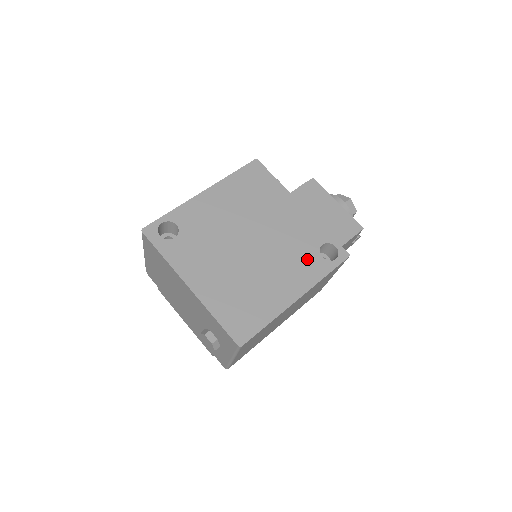
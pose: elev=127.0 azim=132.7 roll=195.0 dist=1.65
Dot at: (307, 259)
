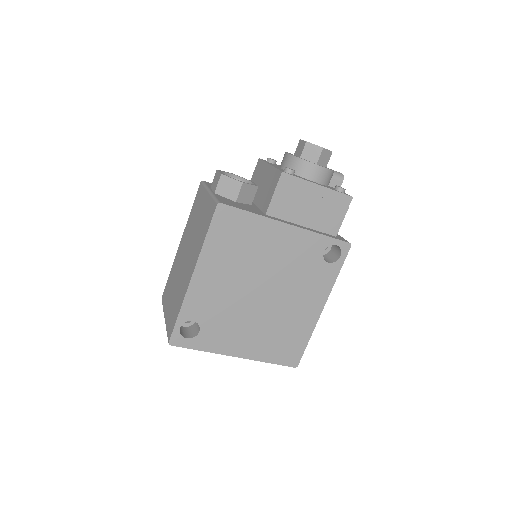
Dot at: (316, 273)
